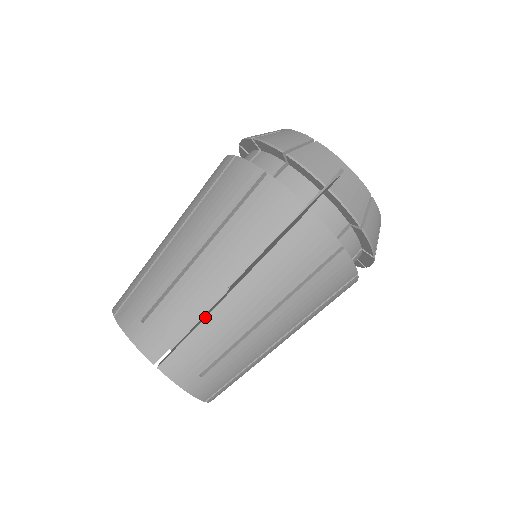
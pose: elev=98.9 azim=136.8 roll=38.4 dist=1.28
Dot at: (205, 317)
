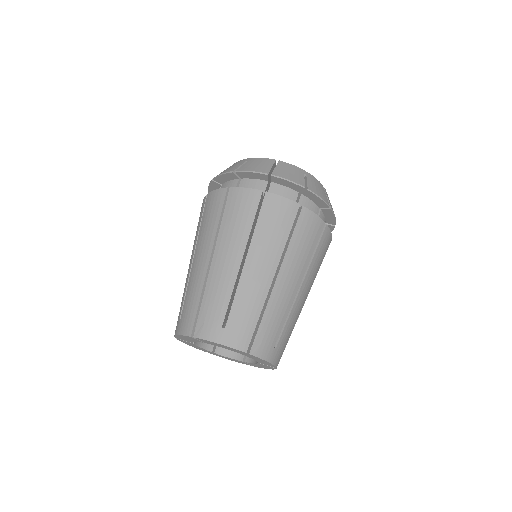
Dot at: (267, 304)
